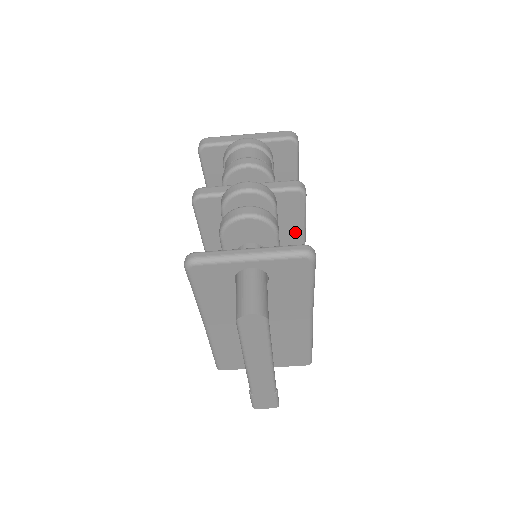
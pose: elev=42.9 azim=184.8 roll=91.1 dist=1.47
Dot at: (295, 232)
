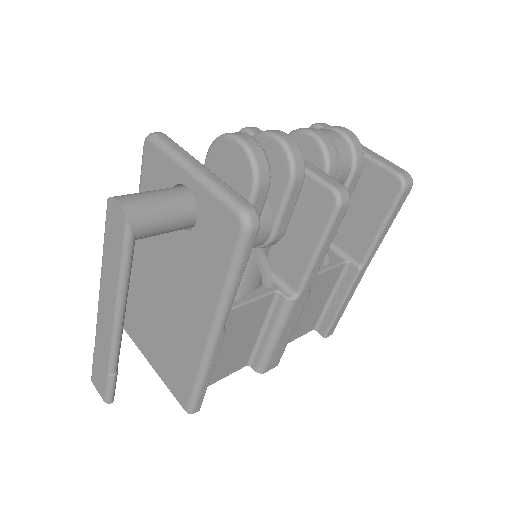
Dot at: (303, 253)
